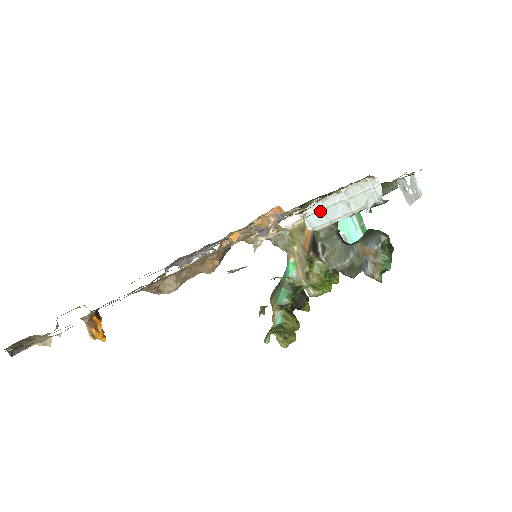
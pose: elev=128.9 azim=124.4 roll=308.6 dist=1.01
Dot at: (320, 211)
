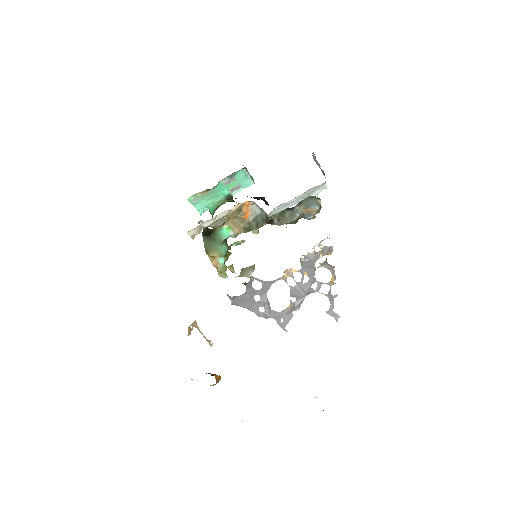
Dot at: (282, 207)
